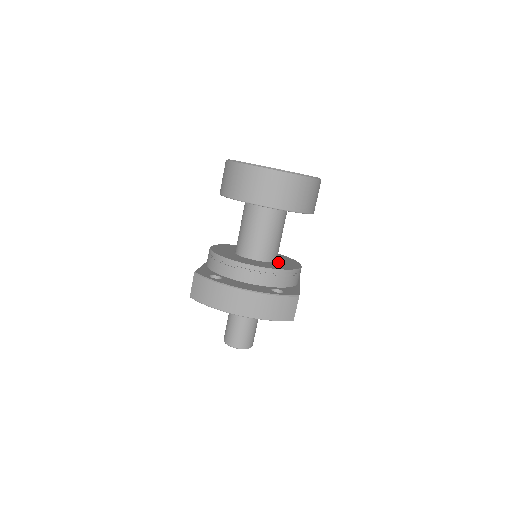
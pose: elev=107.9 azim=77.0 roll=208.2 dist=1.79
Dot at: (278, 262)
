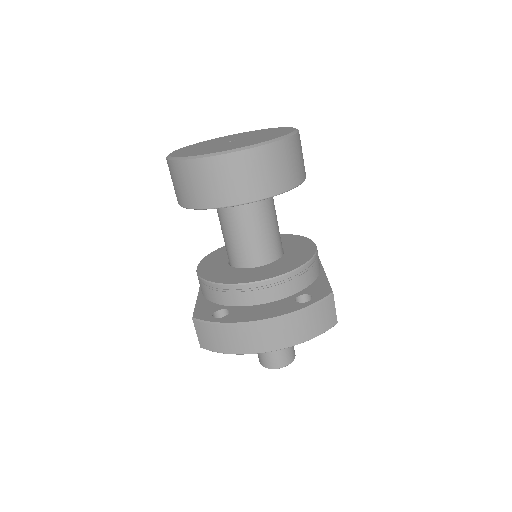
Dot at: (286, 254)
